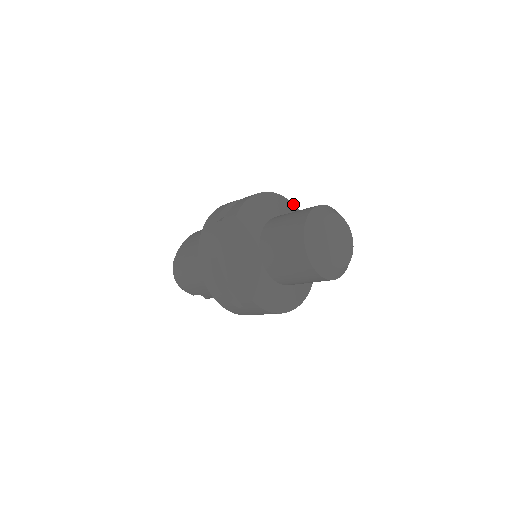
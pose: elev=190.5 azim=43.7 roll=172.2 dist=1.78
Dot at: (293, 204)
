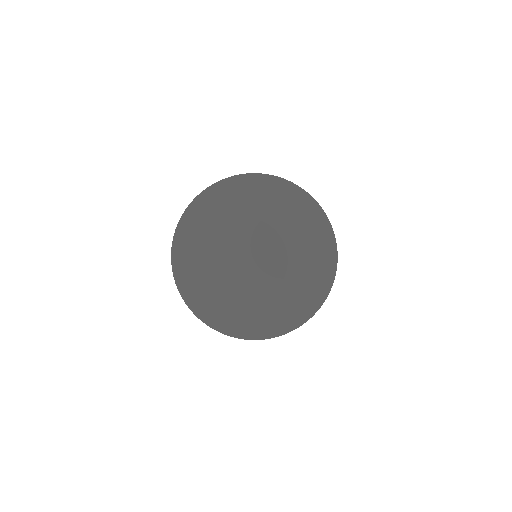
Dot at: (324, 212)
